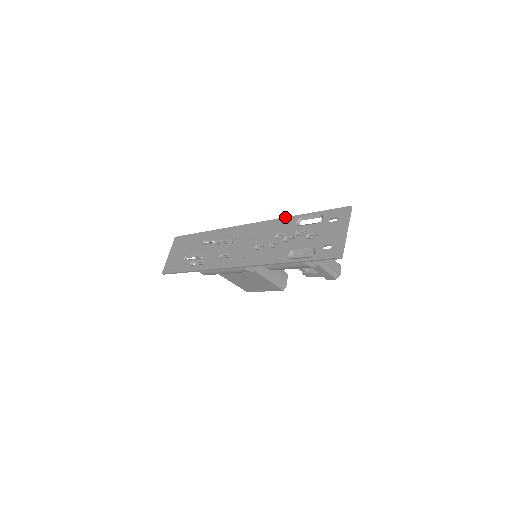
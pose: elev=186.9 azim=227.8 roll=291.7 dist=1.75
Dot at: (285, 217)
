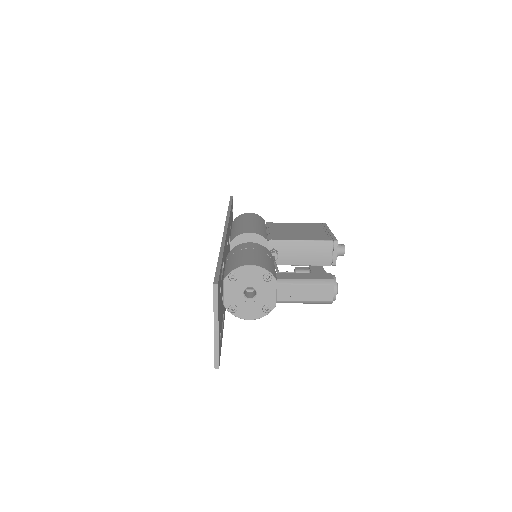
Dot at: occluded
